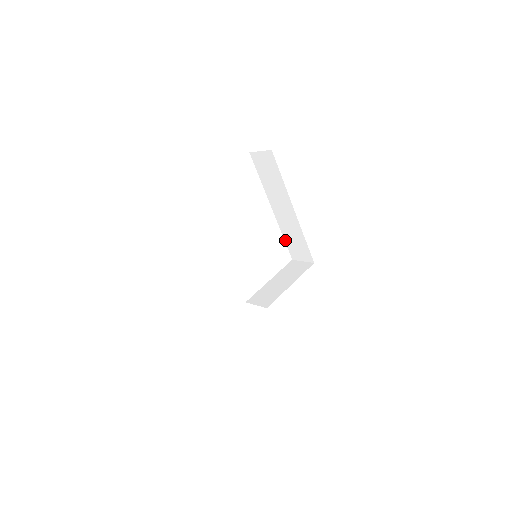
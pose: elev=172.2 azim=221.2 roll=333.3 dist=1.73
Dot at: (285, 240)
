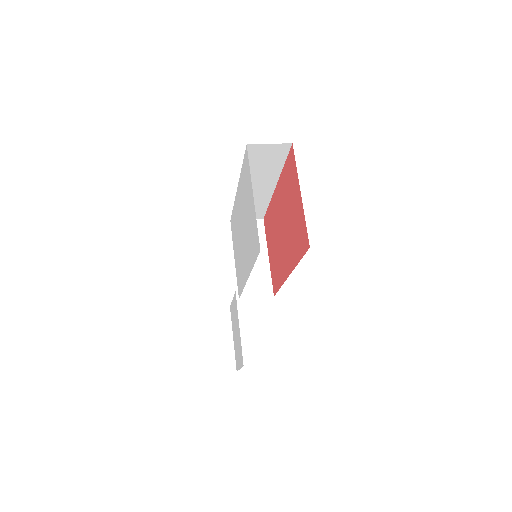
Dot at: occluded
